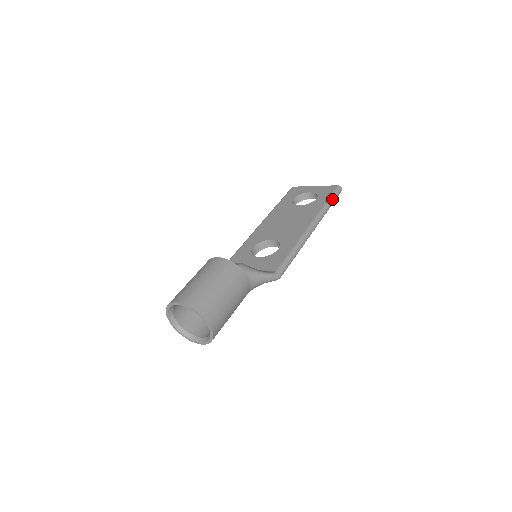
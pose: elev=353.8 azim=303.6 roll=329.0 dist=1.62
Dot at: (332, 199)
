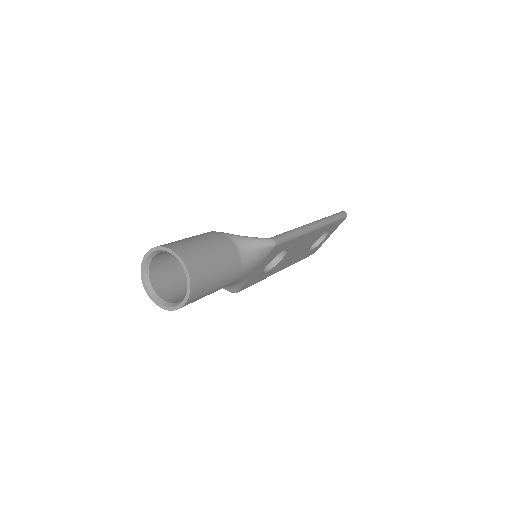
Dot at: (334, 215)
